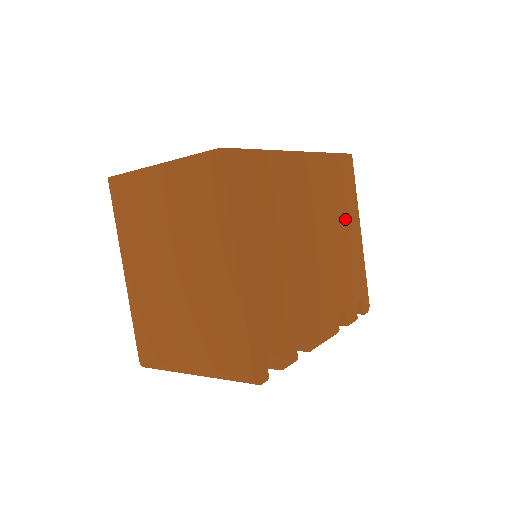
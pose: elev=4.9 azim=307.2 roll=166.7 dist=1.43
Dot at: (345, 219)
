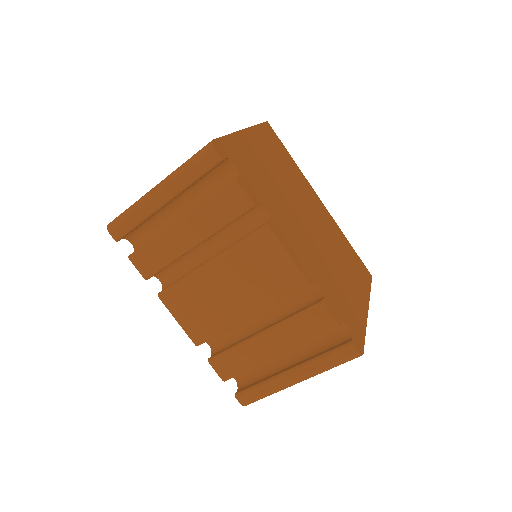
Dot at: (351, 275)
